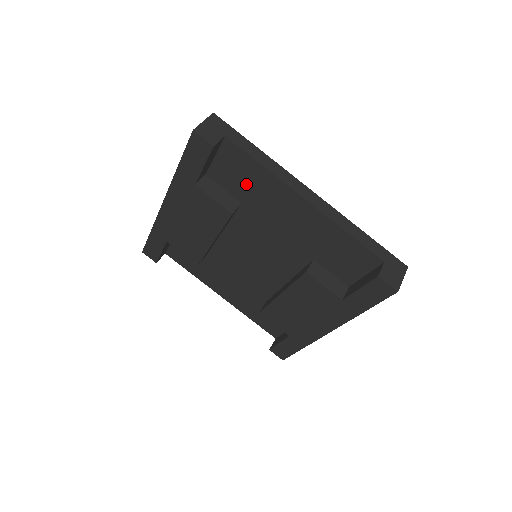
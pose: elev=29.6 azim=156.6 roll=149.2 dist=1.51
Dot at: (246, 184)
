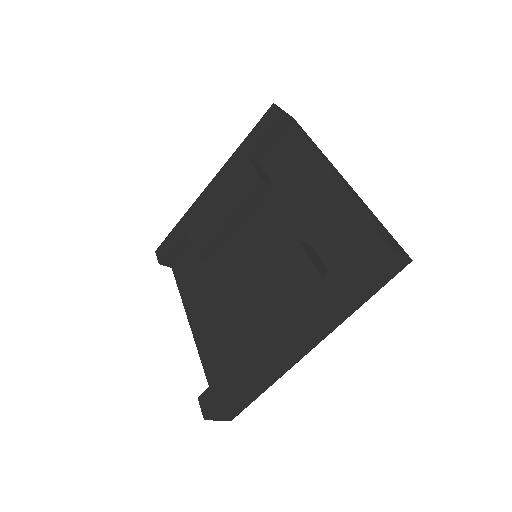
Dot at: (288, 166)
